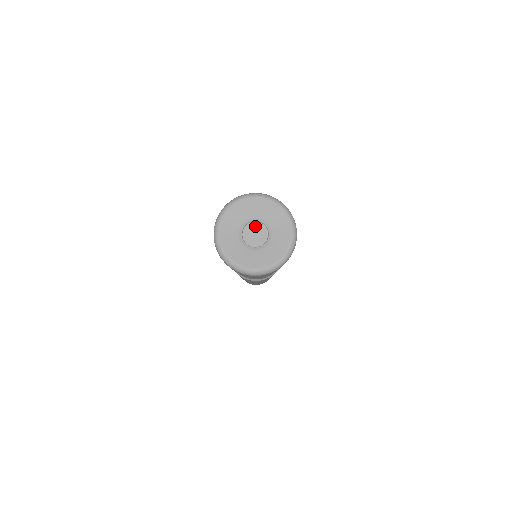
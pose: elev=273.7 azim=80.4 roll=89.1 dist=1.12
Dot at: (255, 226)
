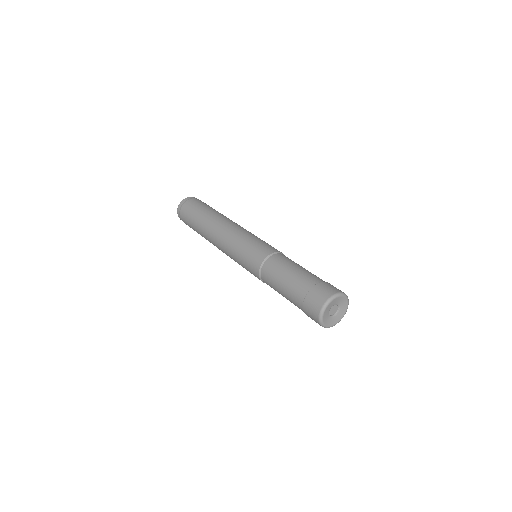
Dot at: (332, 308)
